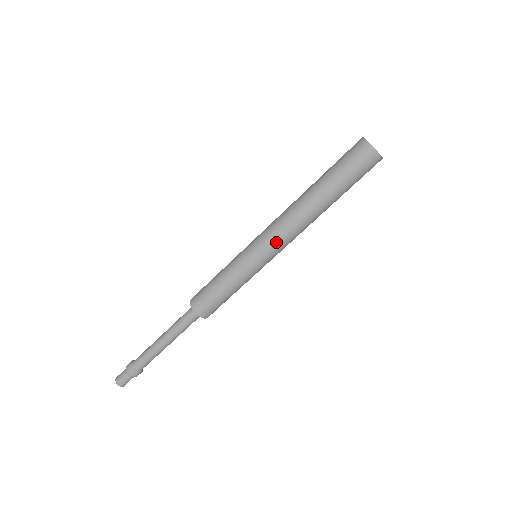
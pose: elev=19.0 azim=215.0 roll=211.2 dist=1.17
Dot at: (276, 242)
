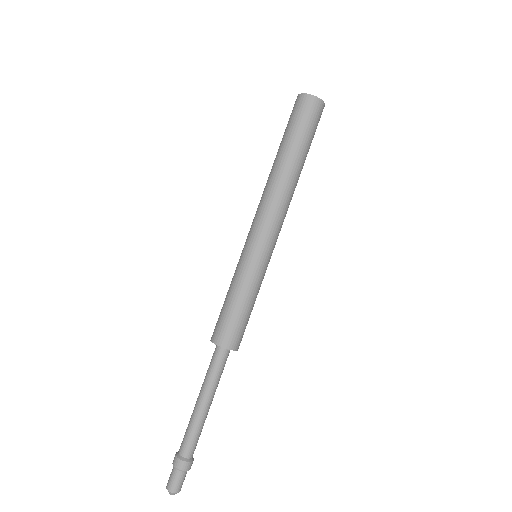
Dot at: (260, 223)
